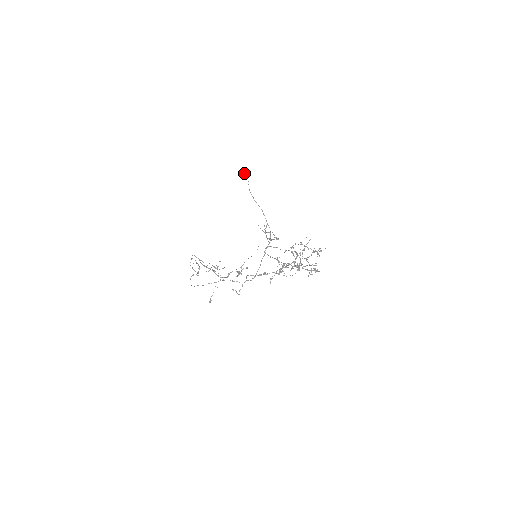
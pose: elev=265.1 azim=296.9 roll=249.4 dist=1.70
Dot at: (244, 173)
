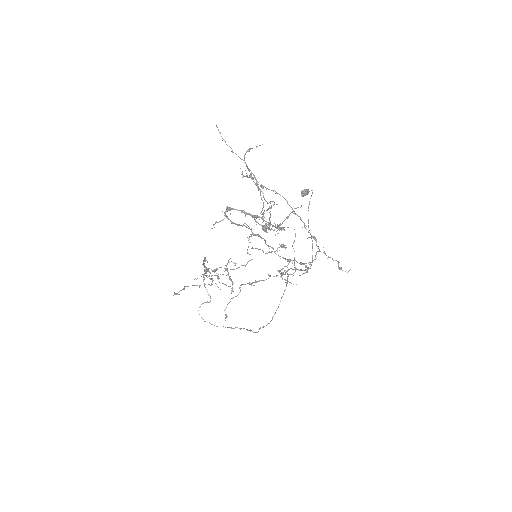
Dot at: (306, 189)
